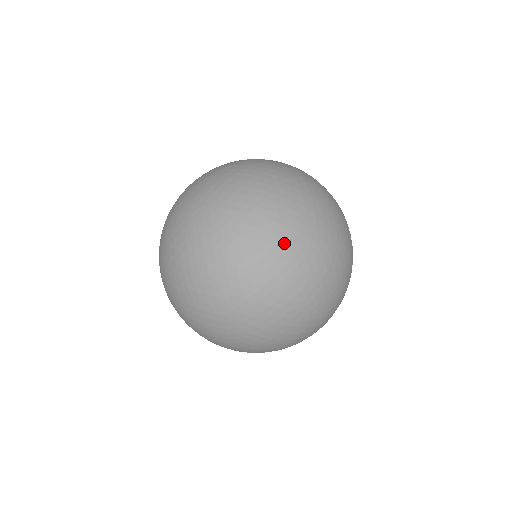
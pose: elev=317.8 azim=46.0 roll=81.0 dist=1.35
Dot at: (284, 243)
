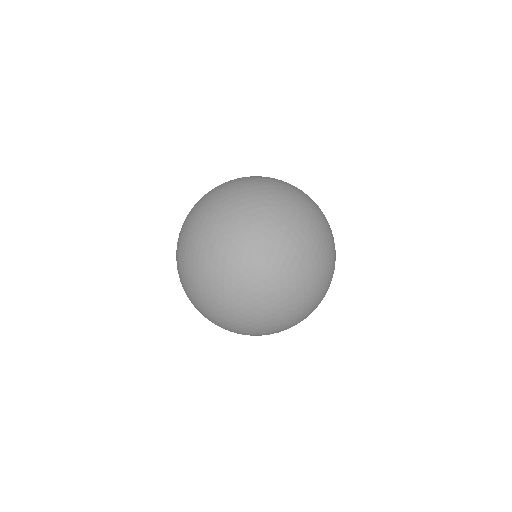
Dot at: (250, 264)
